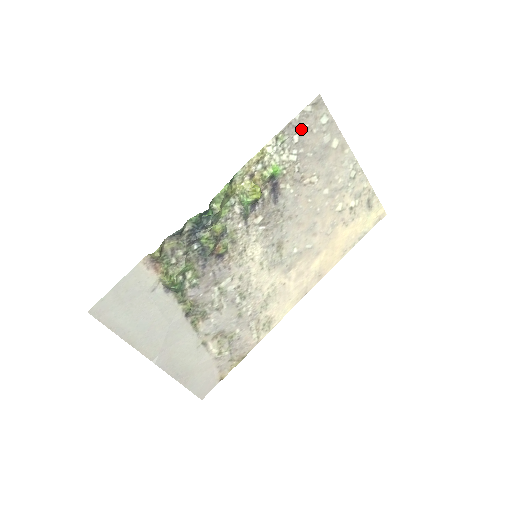
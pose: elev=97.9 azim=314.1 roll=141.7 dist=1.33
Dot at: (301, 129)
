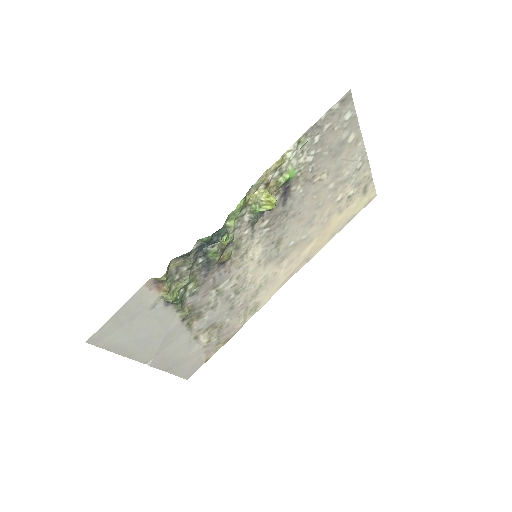
Dot at: (324, 128)
